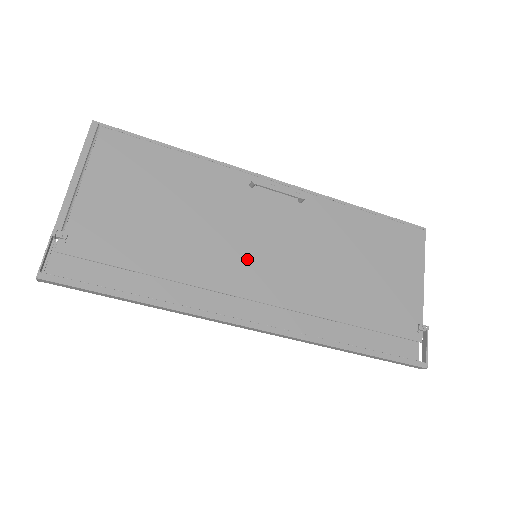
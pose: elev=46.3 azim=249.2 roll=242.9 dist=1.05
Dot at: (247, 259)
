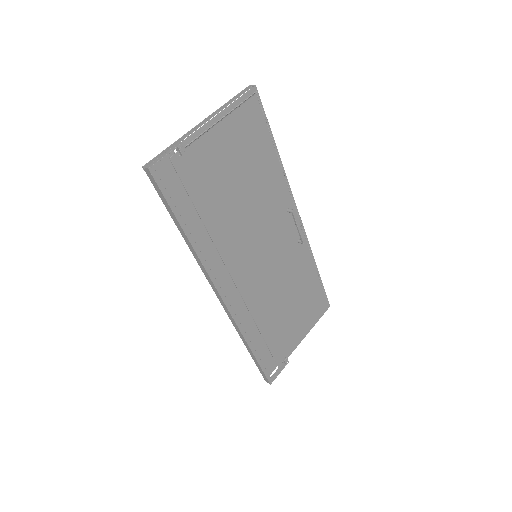
Dot at: (252, 255)
